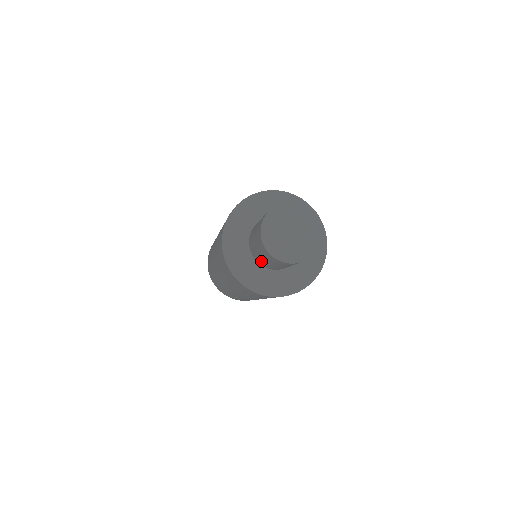
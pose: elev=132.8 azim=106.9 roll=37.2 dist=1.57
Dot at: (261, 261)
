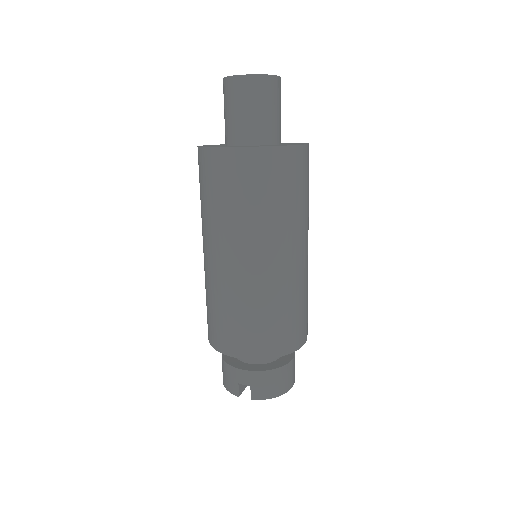
Dot at: (259, 129)
